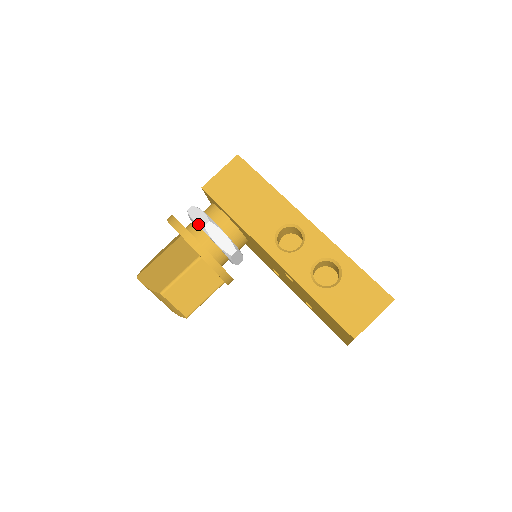
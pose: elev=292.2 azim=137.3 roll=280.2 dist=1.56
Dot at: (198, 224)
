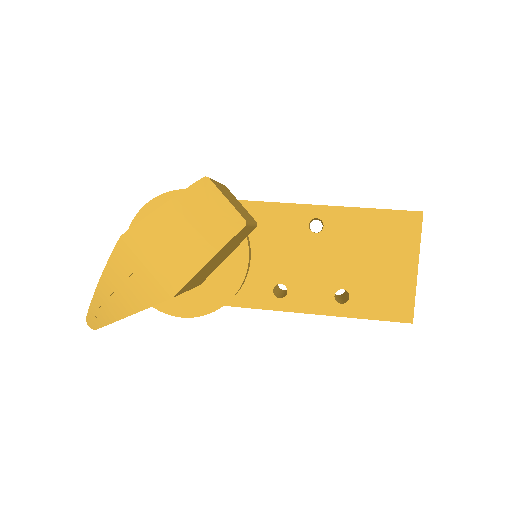
Dot at: occluded
